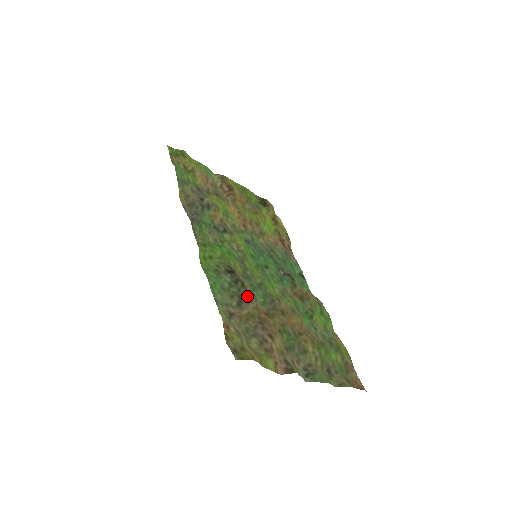
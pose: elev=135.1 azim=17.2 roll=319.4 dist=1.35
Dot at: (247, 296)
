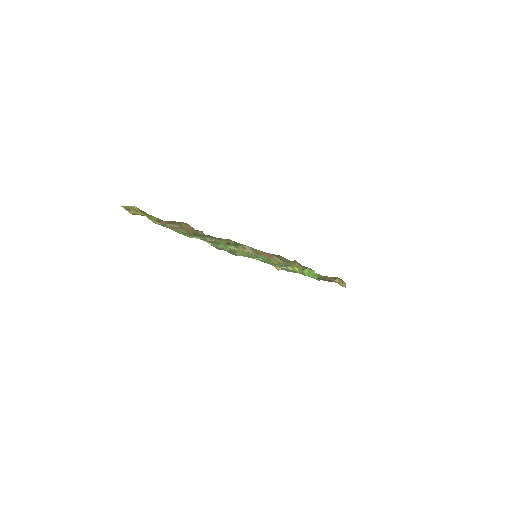
Dot at: occluded
